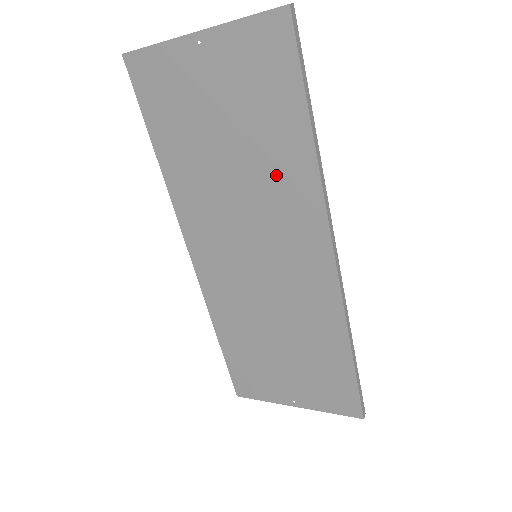
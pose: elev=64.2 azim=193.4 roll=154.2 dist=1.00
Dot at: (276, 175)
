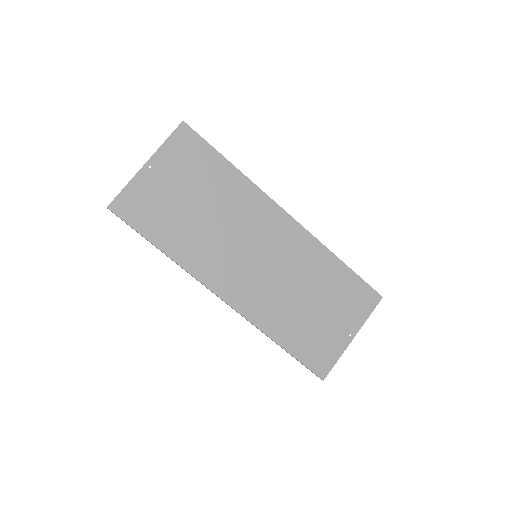
Dot at: (232, 199)
